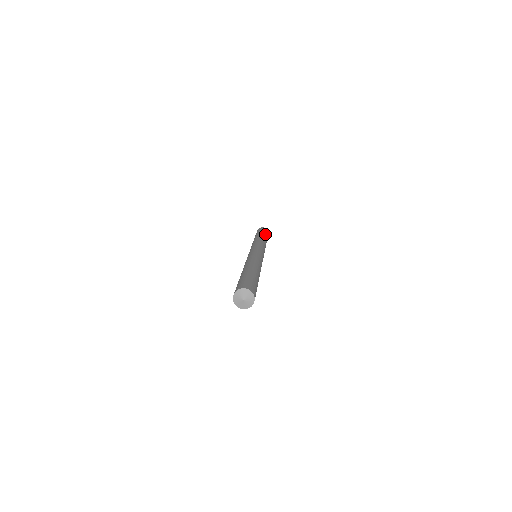
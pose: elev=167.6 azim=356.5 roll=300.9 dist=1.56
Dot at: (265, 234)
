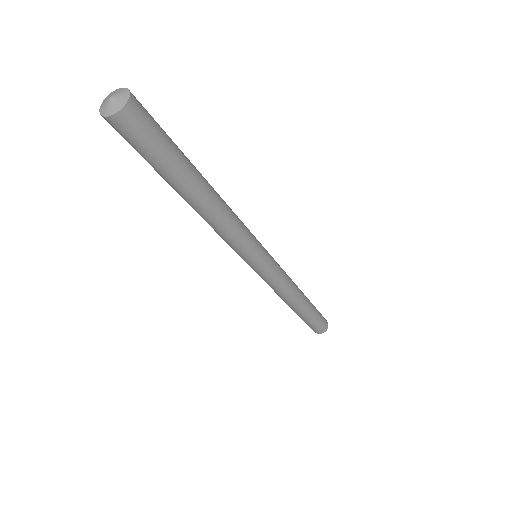
Dot at: occluded
